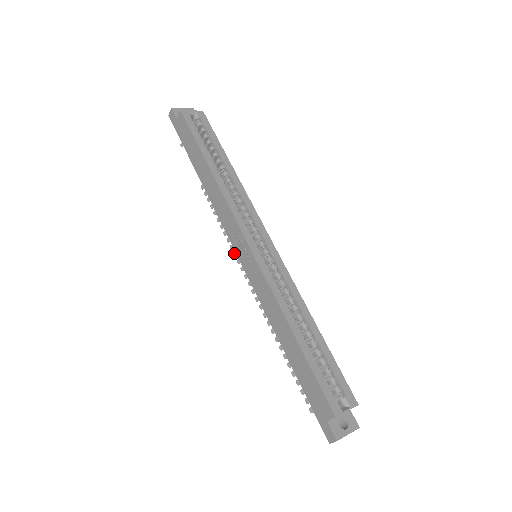
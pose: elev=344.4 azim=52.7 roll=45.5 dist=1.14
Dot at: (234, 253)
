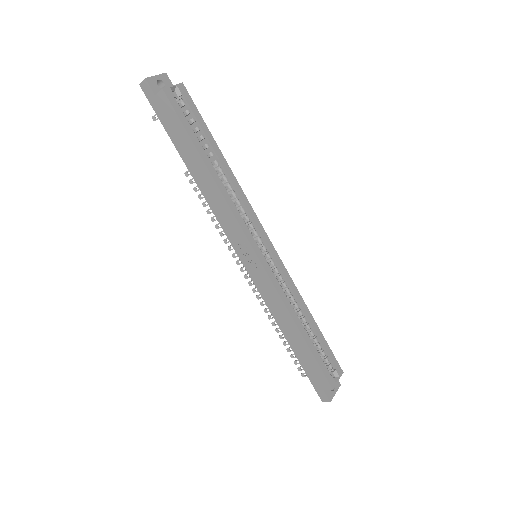
Dot at: (228, 247)
